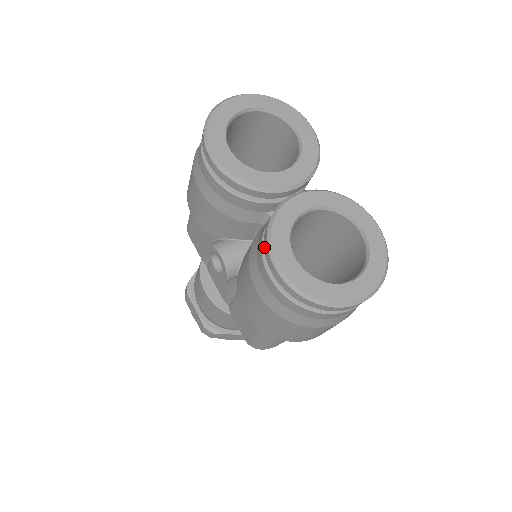
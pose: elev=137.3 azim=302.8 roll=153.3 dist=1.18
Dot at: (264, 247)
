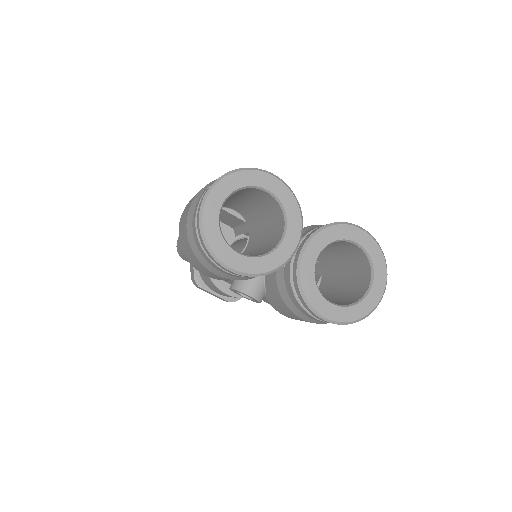
Dot at: (304, 306)
